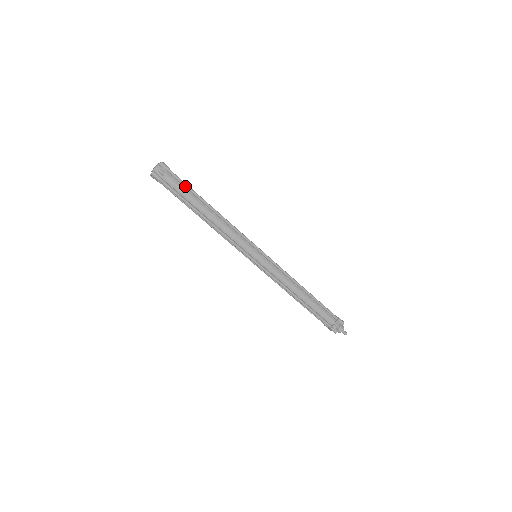
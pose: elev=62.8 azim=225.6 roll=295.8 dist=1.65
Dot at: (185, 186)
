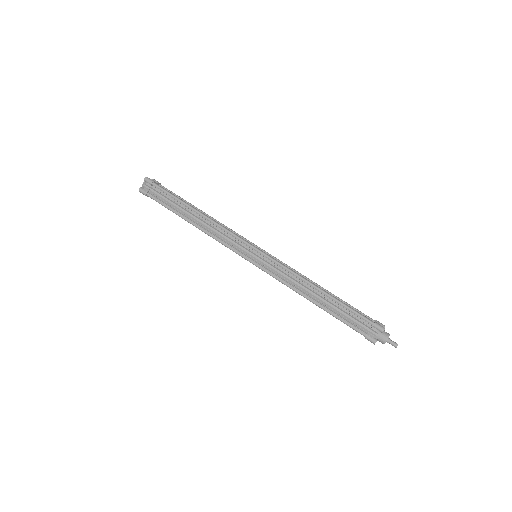
Dot at: (176, 195)
